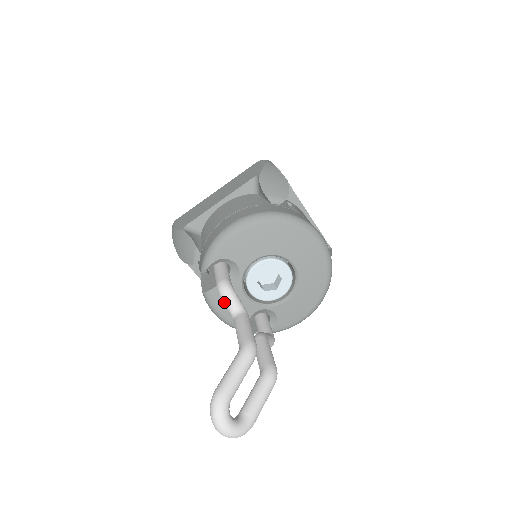
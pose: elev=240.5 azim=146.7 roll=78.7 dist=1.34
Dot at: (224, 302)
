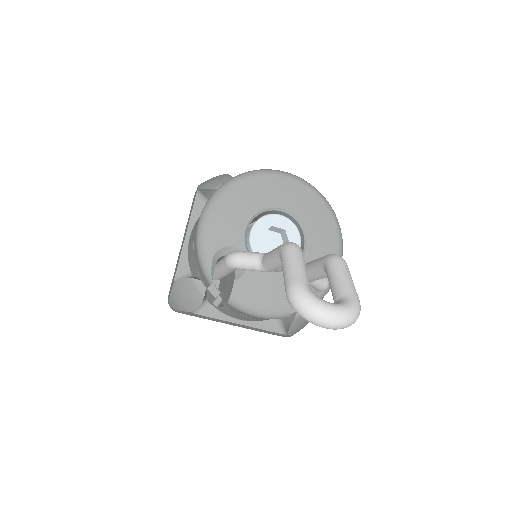
Dot at: (243, 266)
